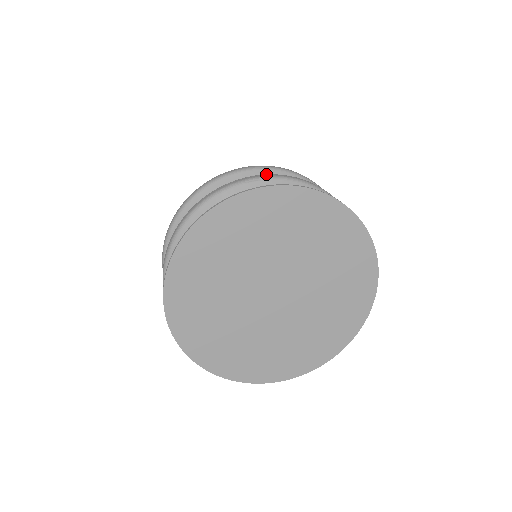
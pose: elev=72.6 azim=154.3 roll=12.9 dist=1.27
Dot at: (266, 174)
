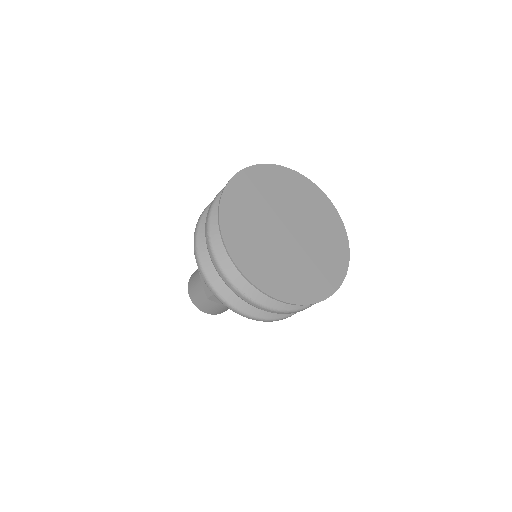
Dot at: occluded
